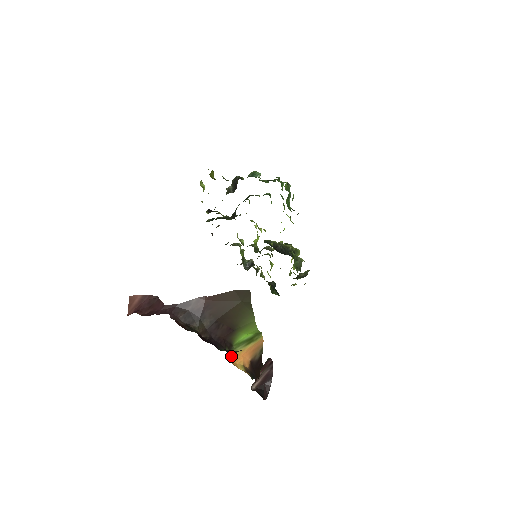
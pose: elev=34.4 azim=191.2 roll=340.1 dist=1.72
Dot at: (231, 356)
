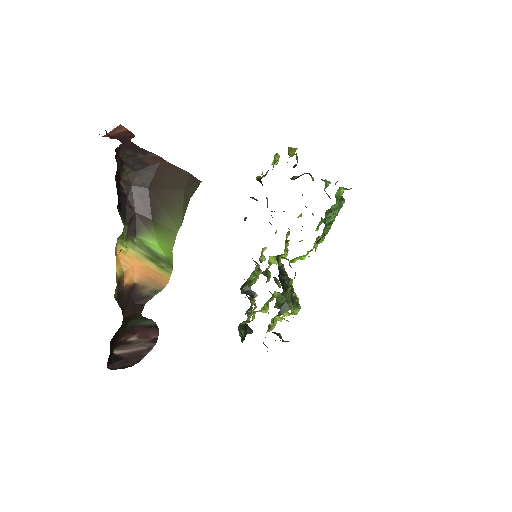
Dot at: (123, 244)
